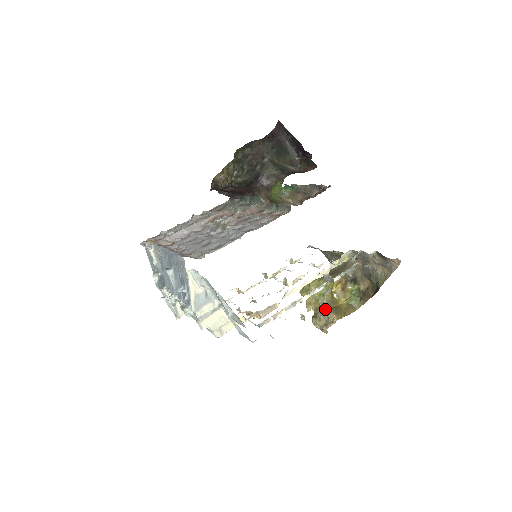
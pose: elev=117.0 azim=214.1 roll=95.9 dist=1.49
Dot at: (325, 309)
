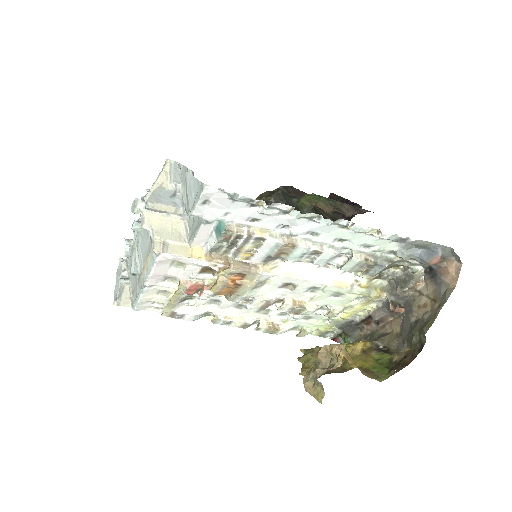
Dot at: occluded
